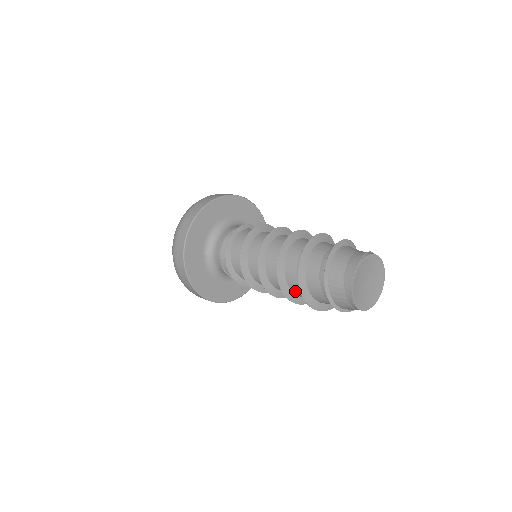
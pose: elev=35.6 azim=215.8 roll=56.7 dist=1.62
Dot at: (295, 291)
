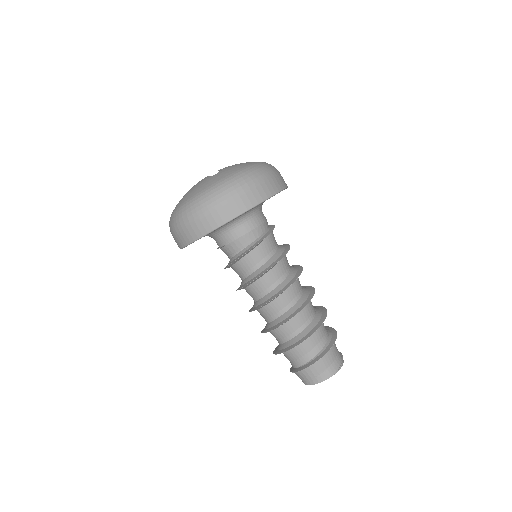
Dot at: (274, 333)
